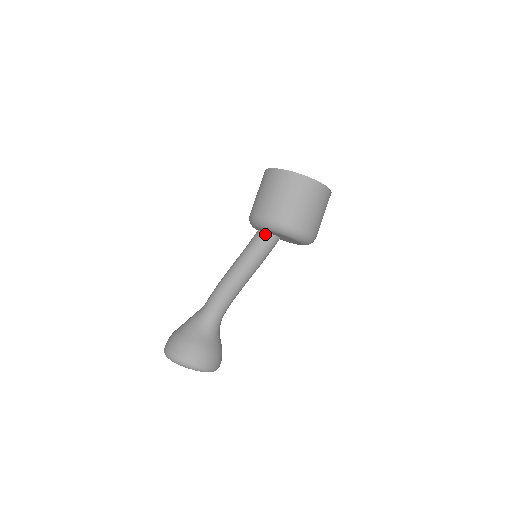
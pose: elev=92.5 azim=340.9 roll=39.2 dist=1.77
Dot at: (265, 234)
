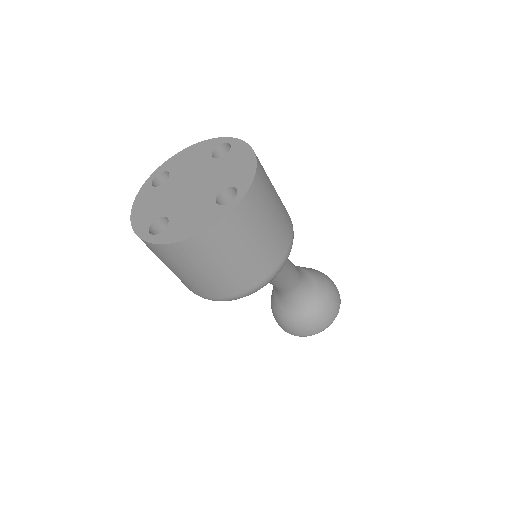
Dot at: occluded
